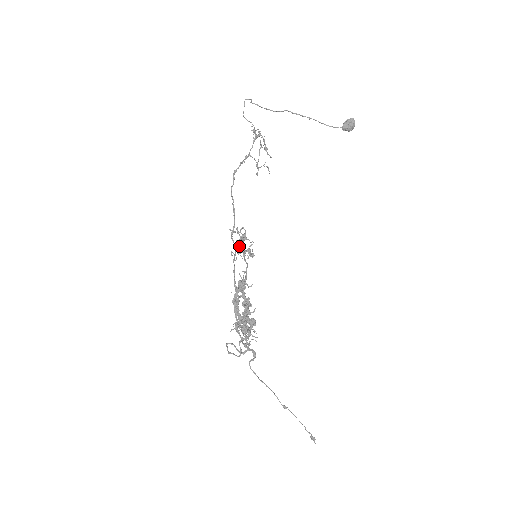
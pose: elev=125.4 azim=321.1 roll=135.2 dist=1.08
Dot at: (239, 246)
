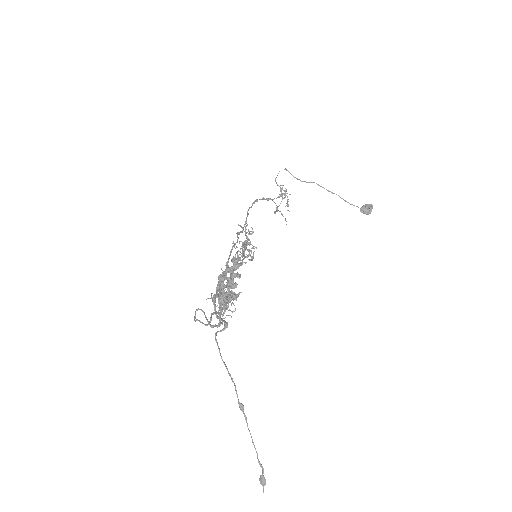
Dot at: (241, 246)
